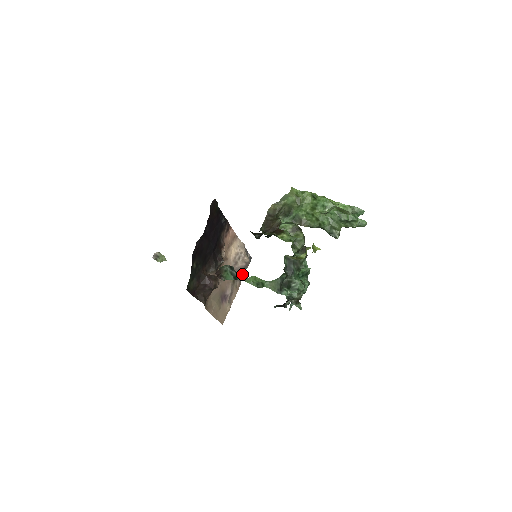
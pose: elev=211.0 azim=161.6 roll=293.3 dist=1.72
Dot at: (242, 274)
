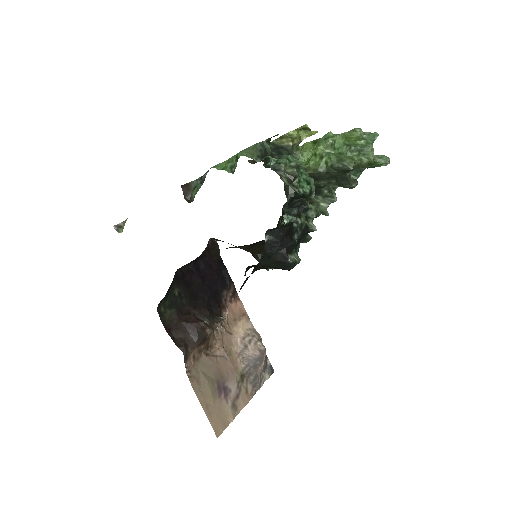
Dot at: (255, 371)
